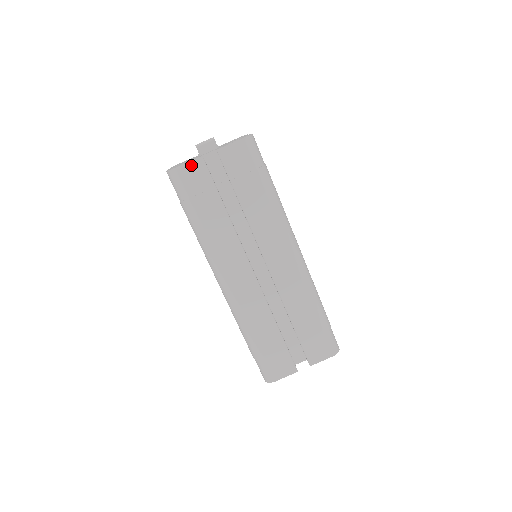
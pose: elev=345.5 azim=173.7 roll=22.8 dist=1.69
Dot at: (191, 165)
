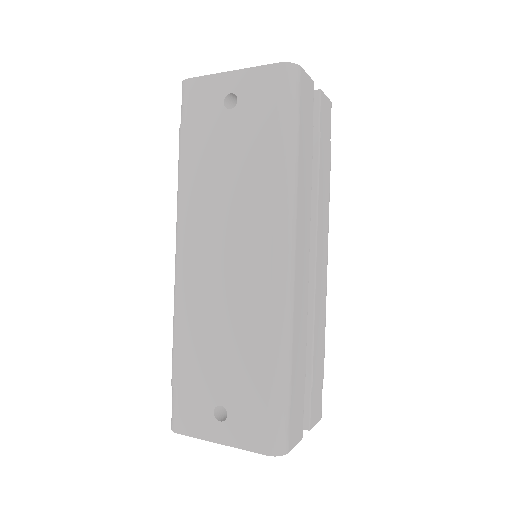
Dot at: (308, 80)
